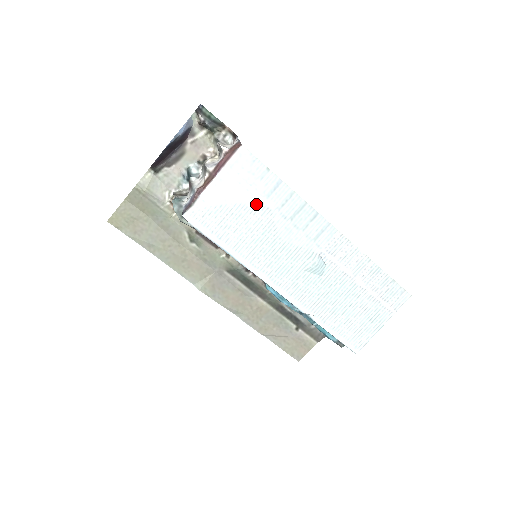
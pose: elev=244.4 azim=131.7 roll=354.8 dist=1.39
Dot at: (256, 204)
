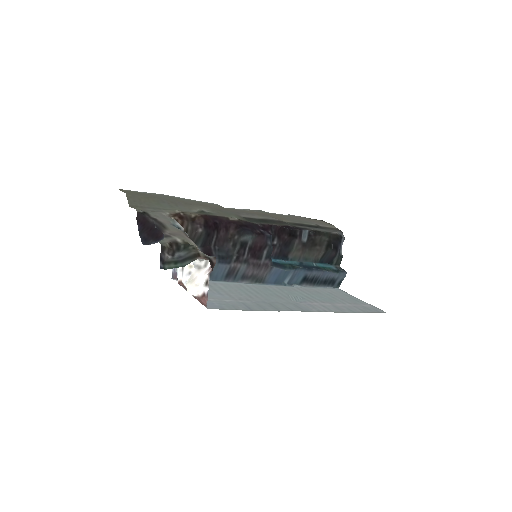
Dot at: (233, 298)
